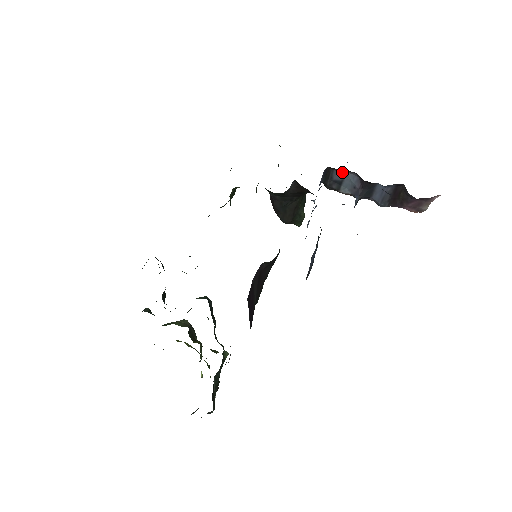
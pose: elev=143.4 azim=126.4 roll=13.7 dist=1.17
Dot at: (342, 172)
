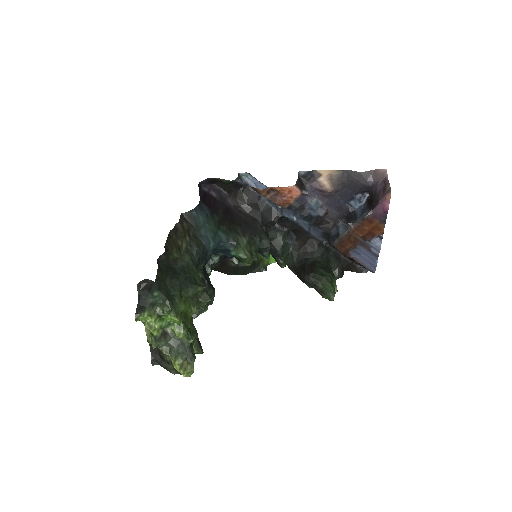
Dot at: (336, 228)
